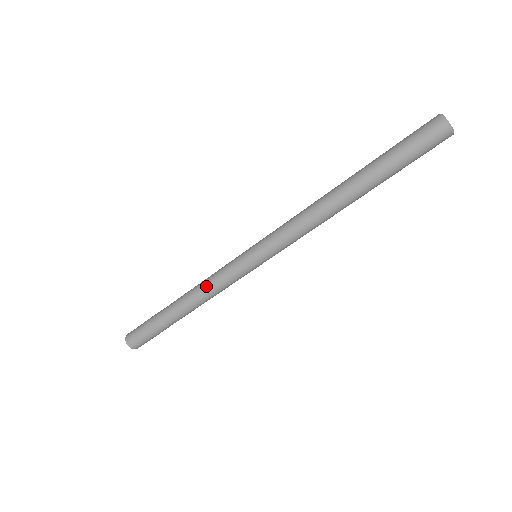
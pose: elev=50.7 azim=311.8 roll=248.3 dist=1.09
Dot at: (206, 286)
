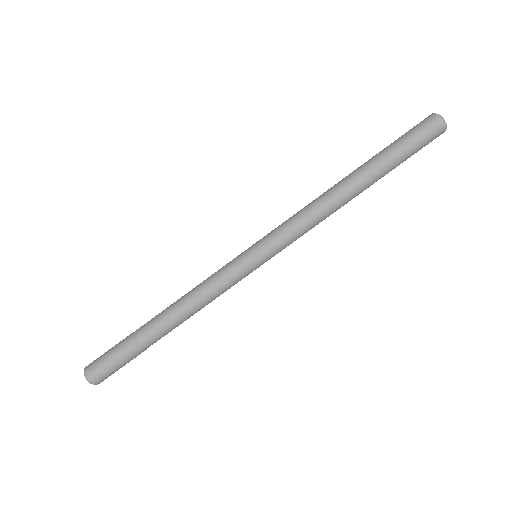
Dot at: (196, 286)
